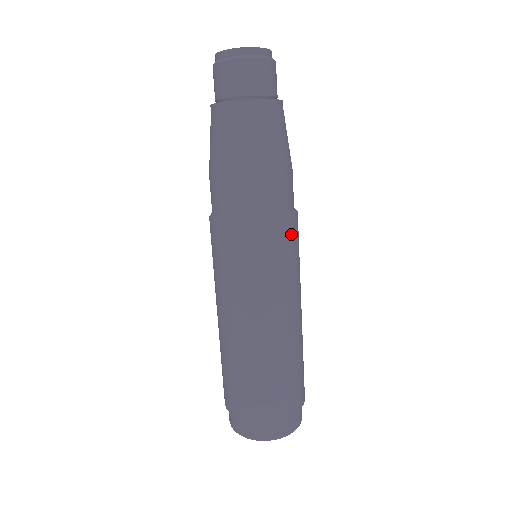
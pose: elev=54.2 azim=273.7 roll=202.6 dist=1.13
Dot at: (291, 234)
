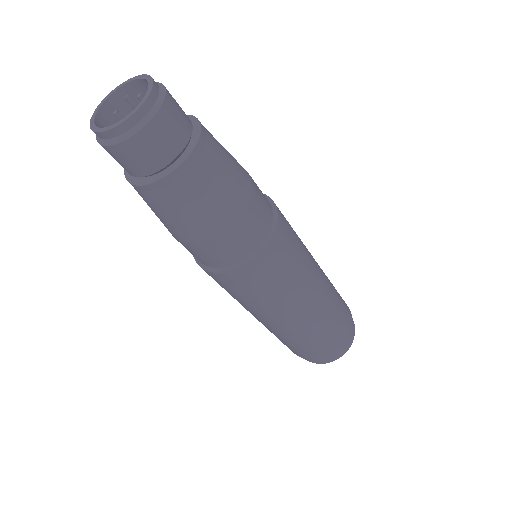
Dot at: (284, 241)
